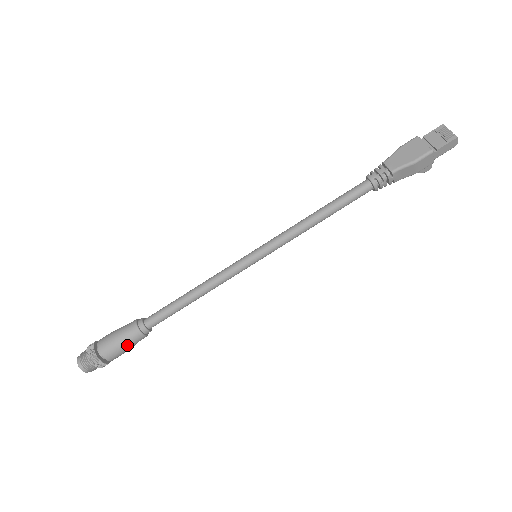
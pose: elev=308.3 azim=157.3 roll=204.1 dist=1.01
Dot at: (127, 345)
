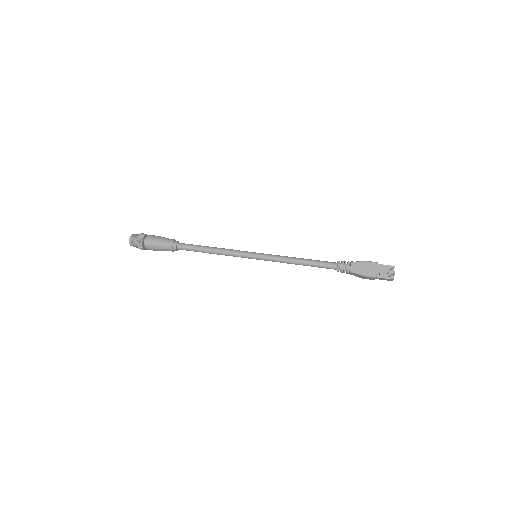
Dot at: (161, 250)
